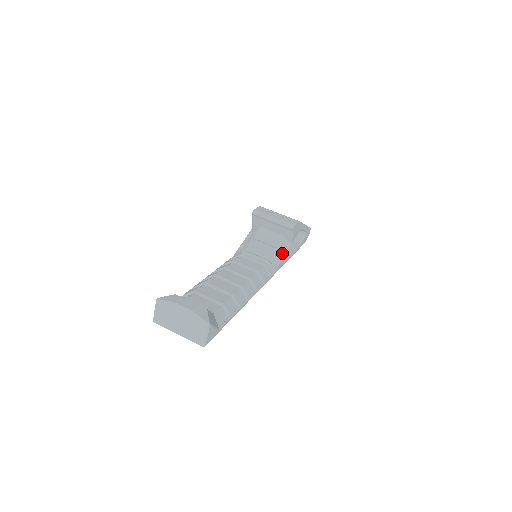
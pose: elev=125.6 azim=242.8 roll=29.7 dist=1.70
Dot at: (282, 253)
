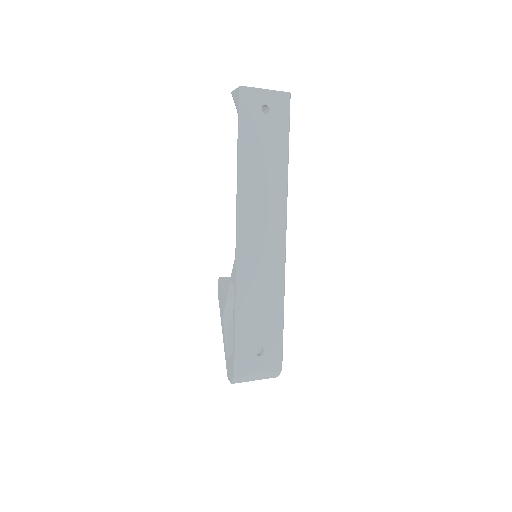
Dot at: occluded
